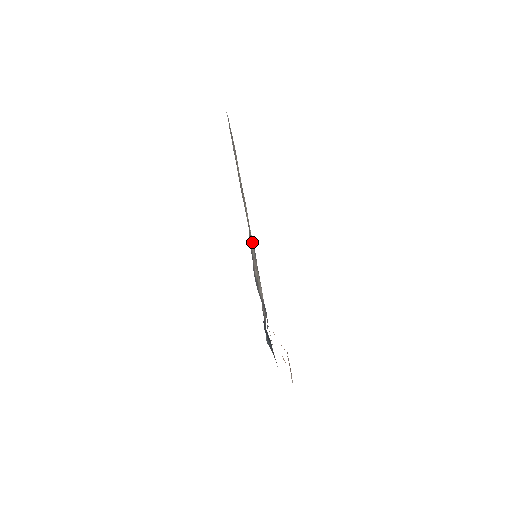
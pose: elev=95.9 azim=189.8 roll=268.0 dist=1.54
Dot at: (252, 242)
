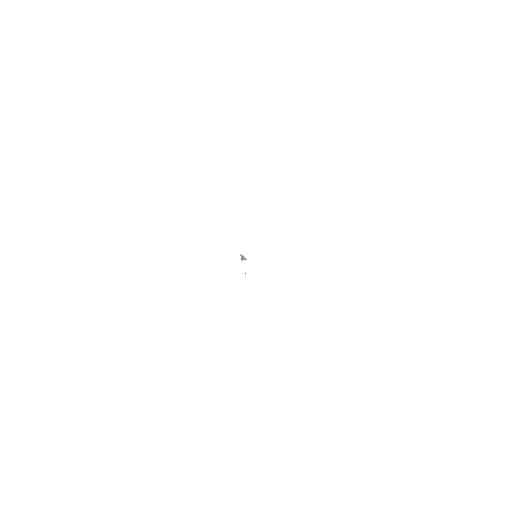
Dot at: occluded
